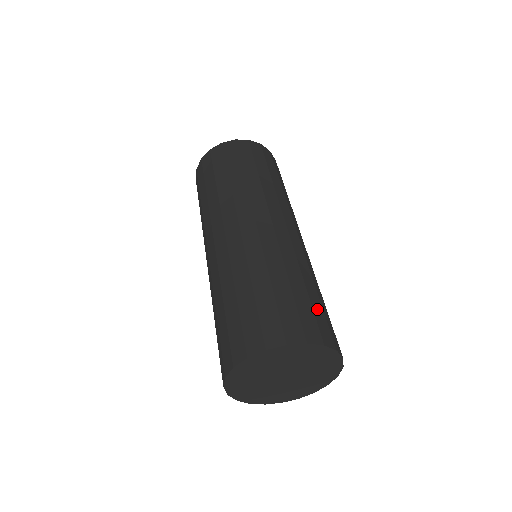
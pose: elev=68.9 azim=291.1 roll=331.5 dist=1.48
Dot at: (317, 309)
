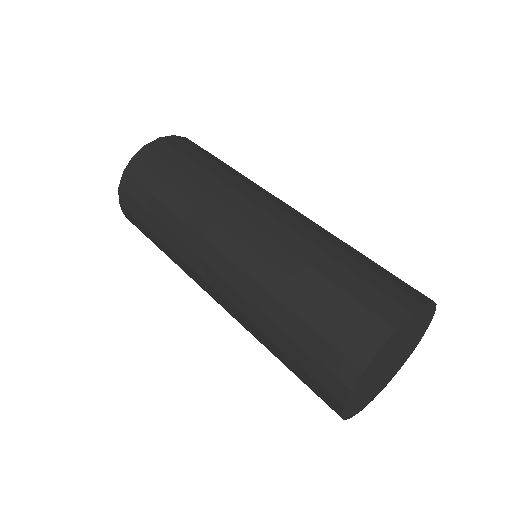
Dot at: (355, 288)
